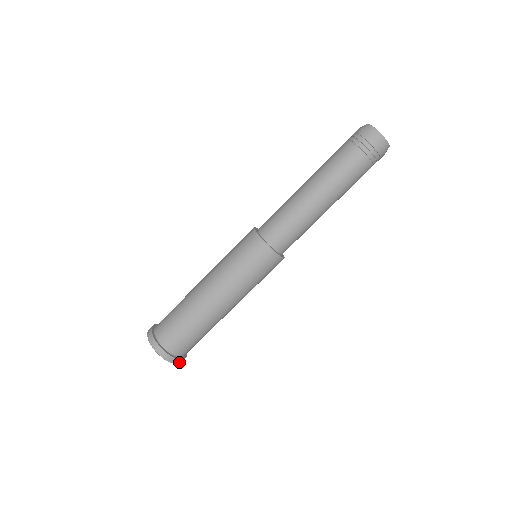
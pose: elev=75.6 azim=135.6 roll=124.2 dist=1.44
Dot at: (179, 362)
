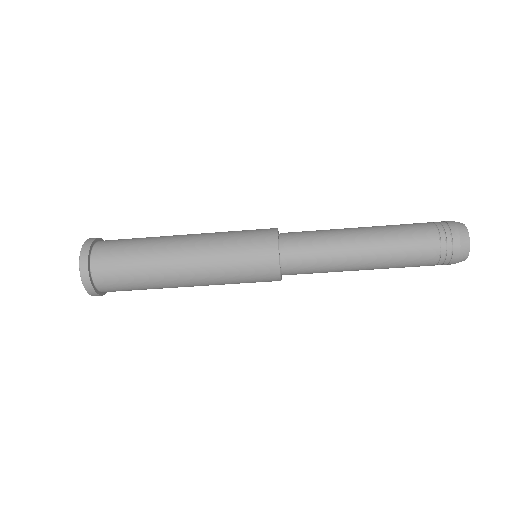
Dot at: (94, 295)
